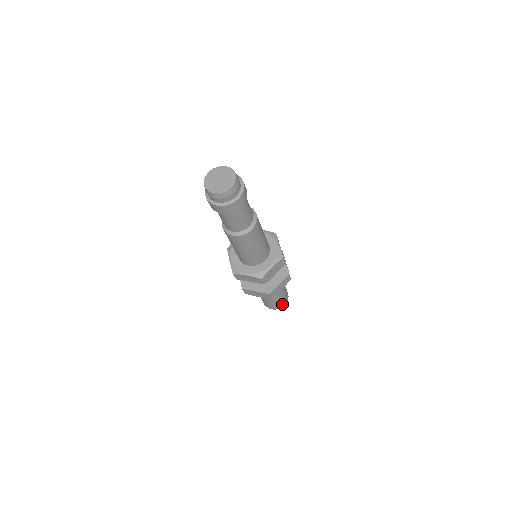
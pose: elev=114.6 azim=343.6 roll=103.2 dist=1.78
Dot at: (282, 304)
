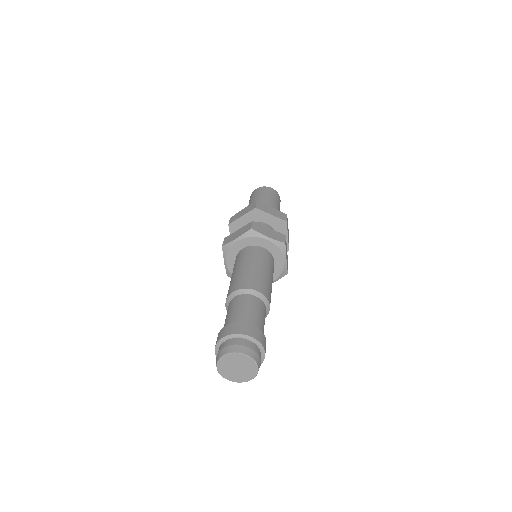
Dot at: occluded
